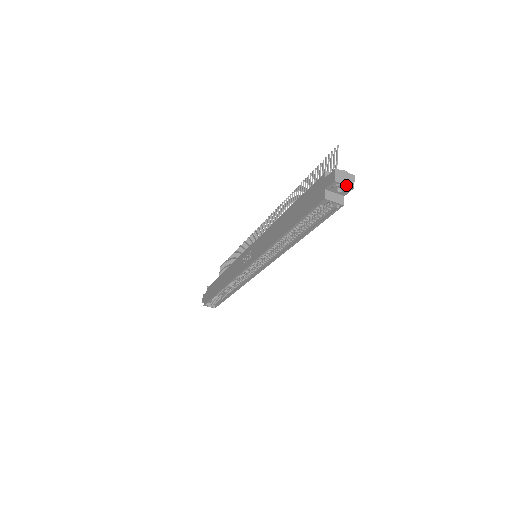
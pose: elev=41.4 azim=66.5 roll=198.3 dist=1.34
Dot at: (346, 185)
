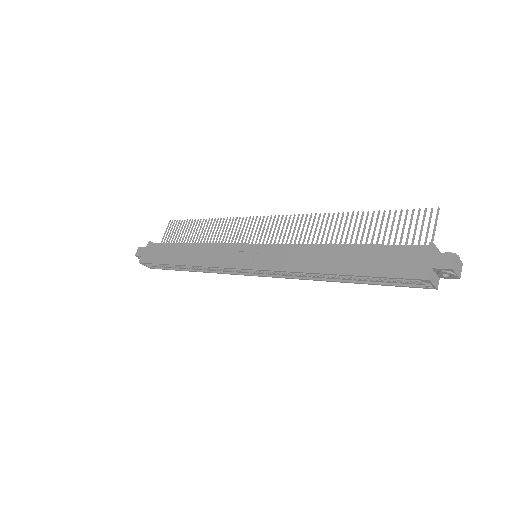
Dot at: (457, 275)
